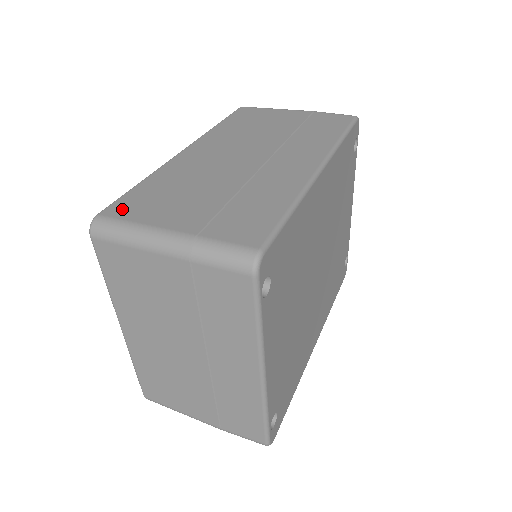
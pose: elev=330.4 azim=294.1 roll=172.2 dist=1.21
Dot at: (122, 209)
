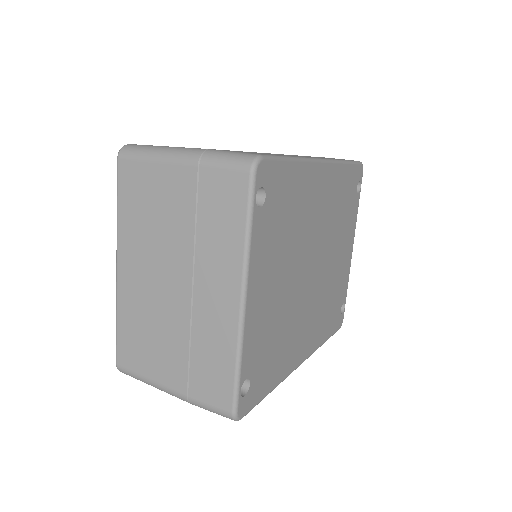
Dot at: occluded
